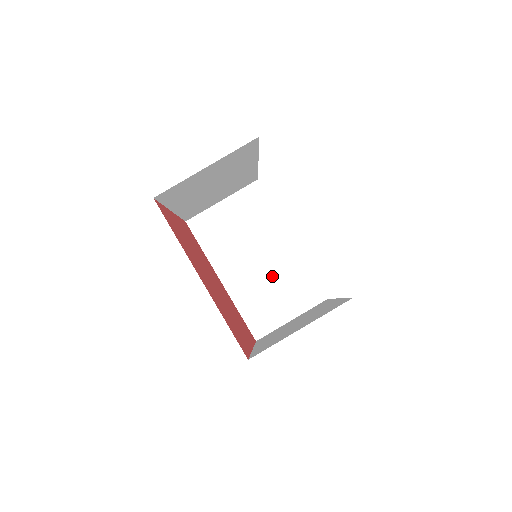
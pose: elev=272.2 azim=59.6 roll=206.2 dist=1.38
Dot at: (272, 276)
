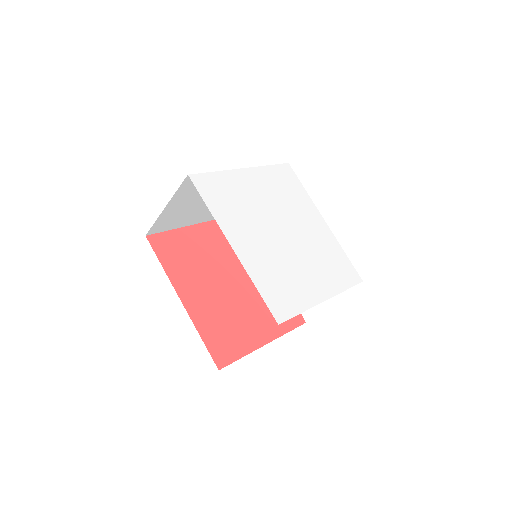
Dot at: occluded
